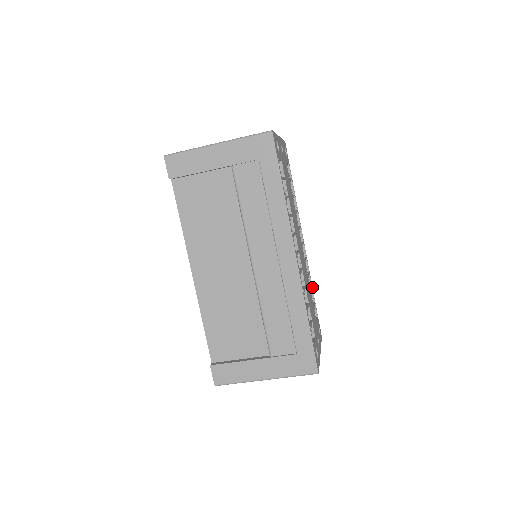
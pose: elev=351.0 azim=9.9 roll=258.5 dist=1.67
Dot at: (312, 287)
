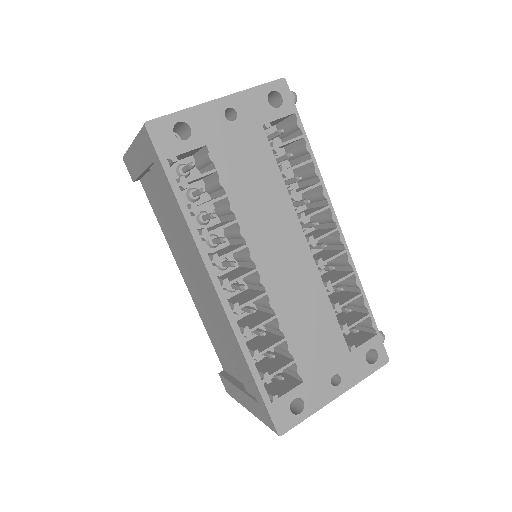
Dot at: (362, 292)
